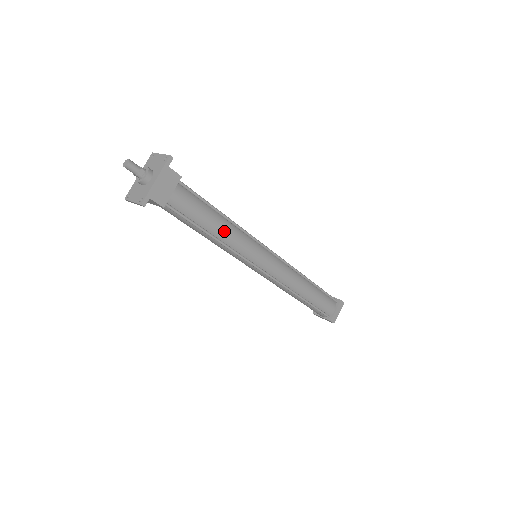
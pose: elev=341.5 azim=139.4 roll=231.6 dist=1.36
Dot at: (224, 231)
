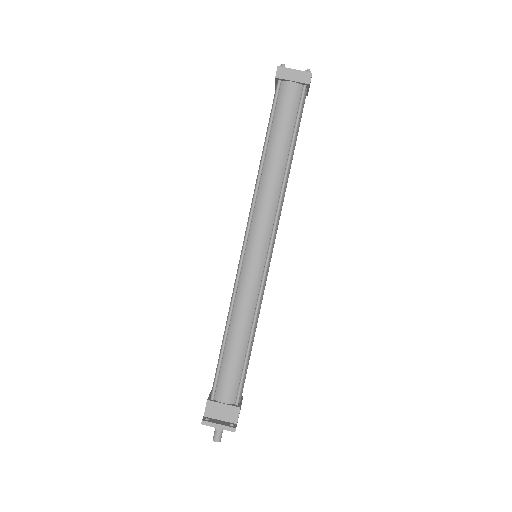
Dot at: occluded
